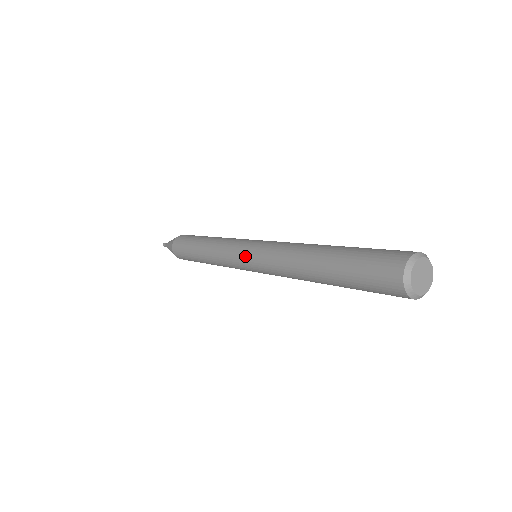
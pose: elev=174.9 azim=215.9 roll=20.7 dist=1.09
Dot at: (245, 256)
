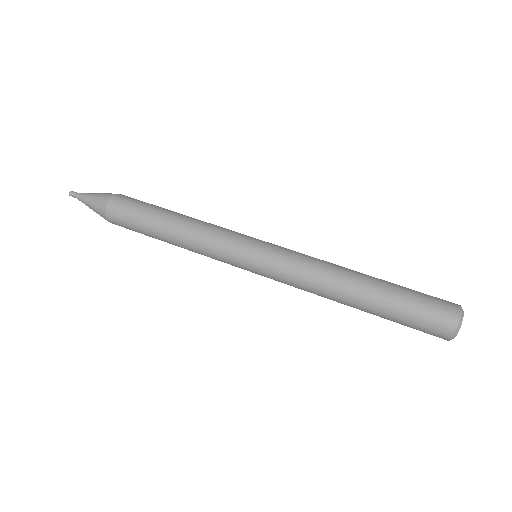
Dot at: (253, 269)
